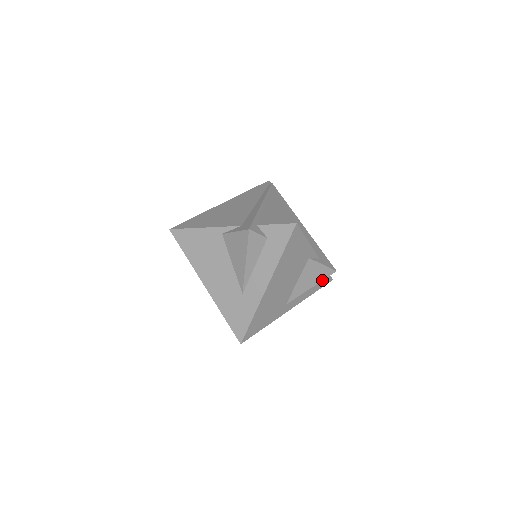
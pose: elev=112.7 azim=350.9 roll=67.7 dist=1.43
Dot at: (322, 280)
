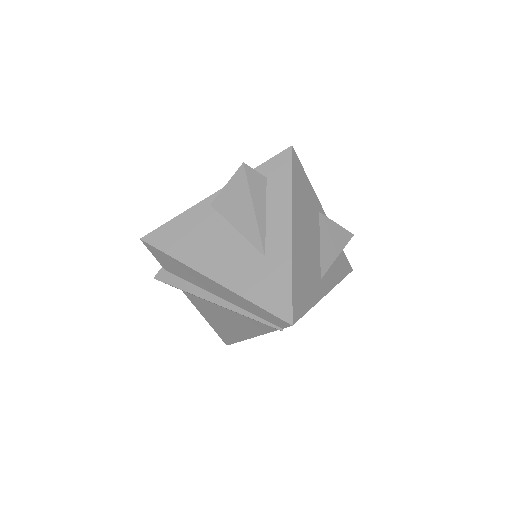
Dot at: occluded
